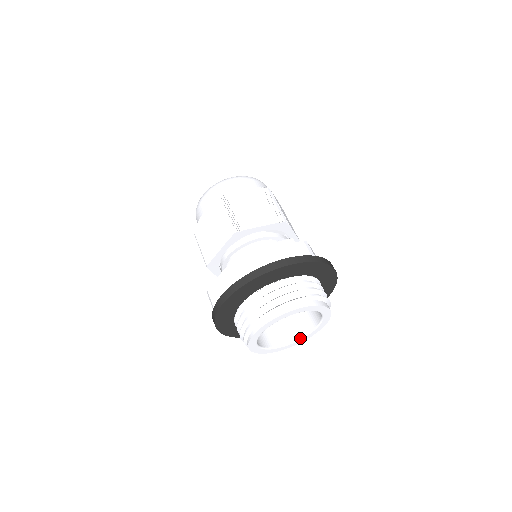
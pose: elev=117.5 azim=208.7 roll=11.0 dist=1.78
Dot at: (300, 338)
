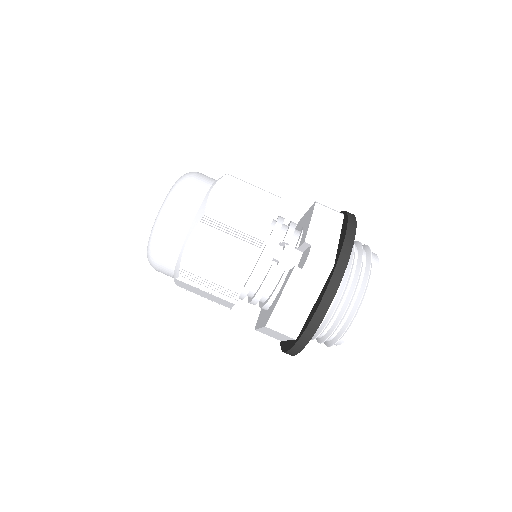
Dot at: occluded
